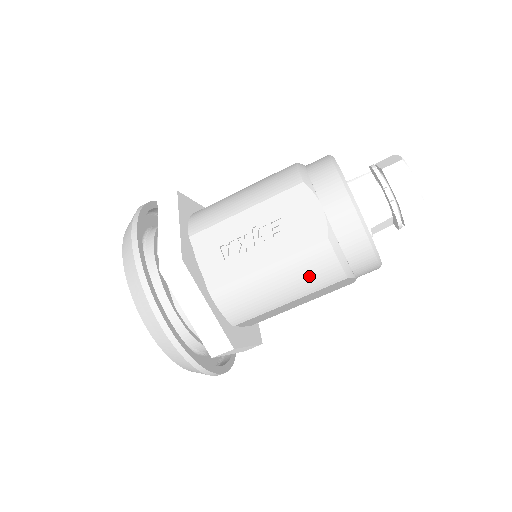
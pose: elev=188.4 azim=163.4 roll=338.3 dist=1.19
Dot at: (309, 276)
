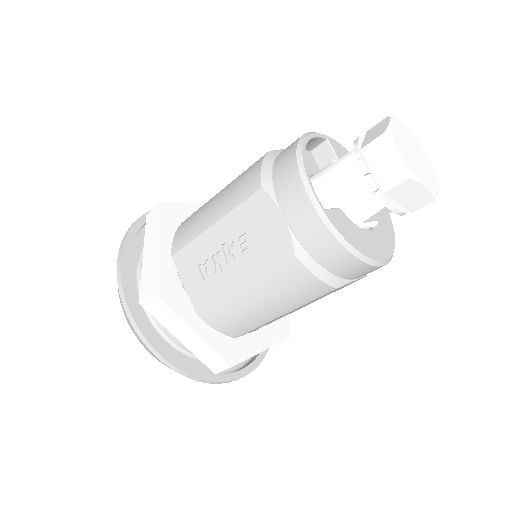
Dot at: (289, 293)
